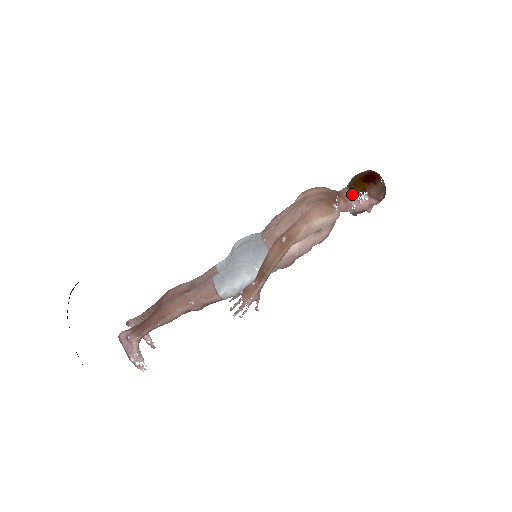
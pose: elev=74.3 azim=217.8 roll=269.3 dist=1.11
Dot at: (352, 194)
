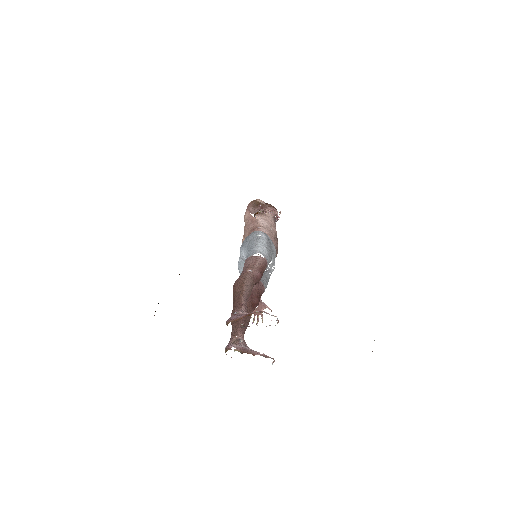
Dot at: occluded
